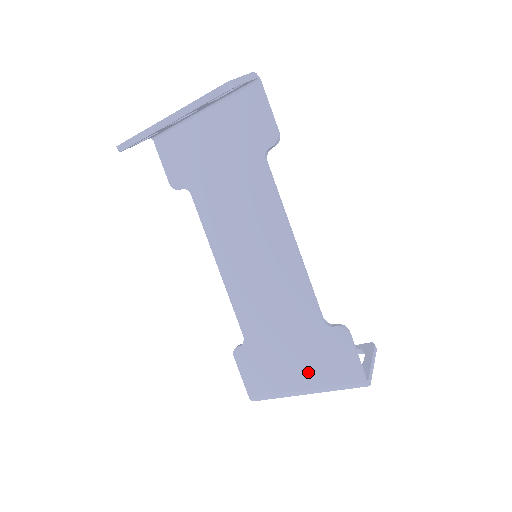
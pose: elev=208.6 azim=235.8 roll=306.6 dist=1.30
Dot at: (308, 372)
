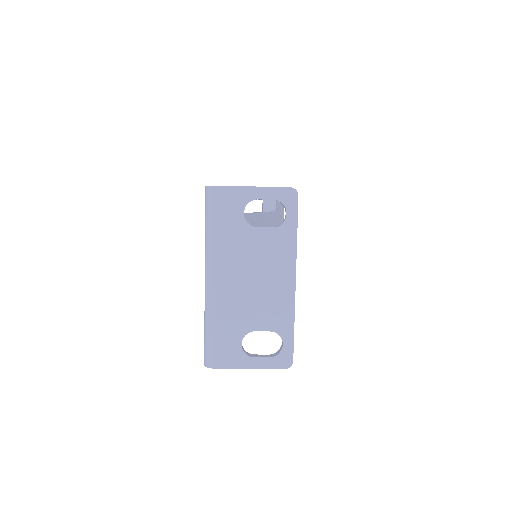
Dot at: occluded
